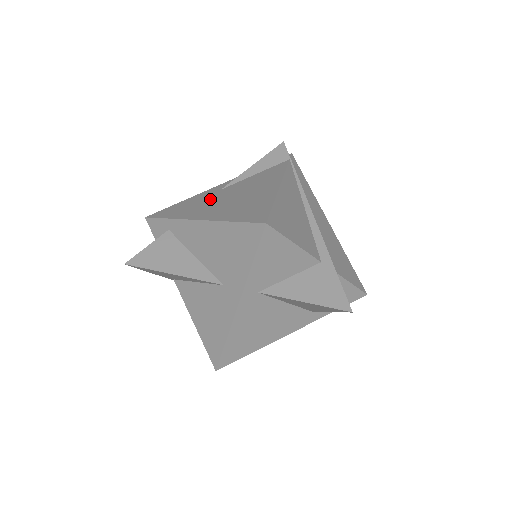
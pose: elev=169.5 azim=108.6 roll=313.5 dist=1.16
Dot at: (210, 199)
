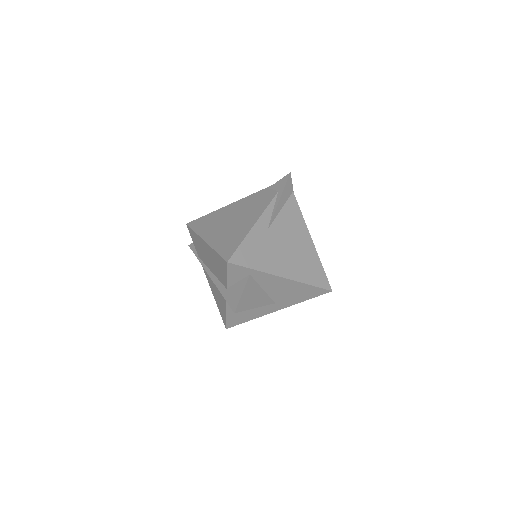
Dot at: (271, 245)
